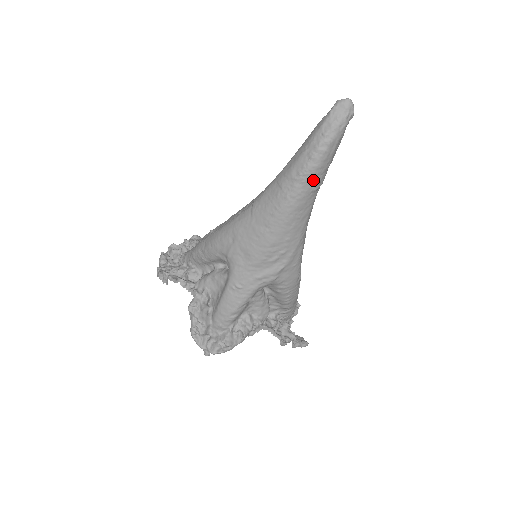
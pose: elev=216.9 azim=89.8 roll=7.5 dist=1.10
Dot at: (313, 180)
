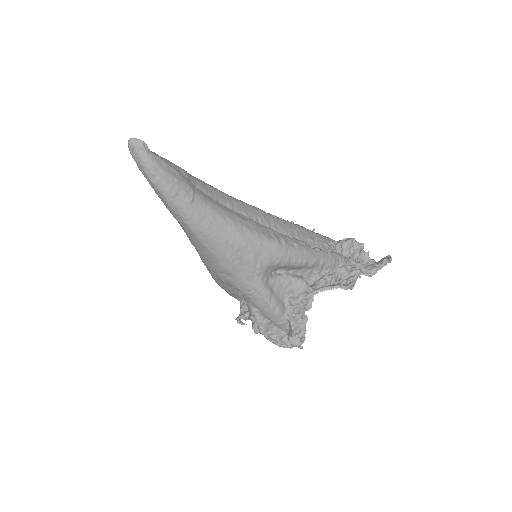
Dot at: (180, 199)
